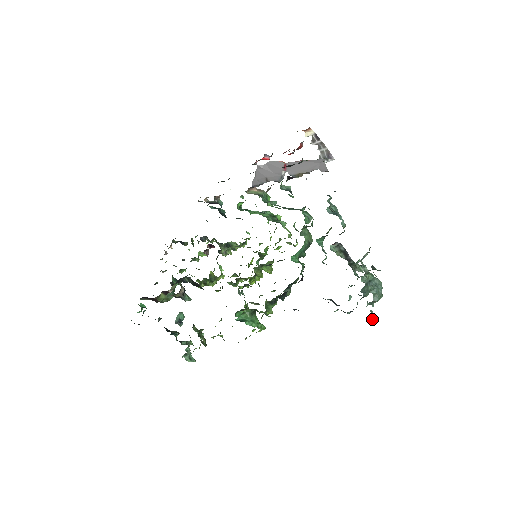
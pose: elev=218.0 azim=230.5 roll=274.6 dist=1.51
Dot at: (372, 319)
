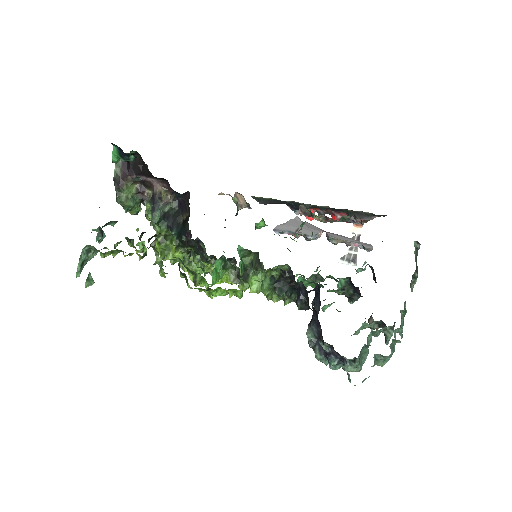
Dot at: occluded
